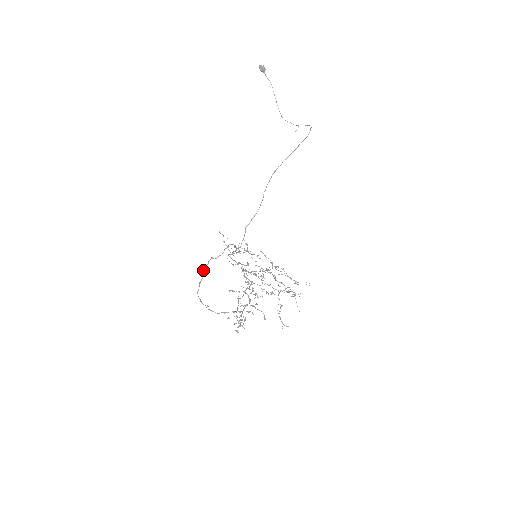
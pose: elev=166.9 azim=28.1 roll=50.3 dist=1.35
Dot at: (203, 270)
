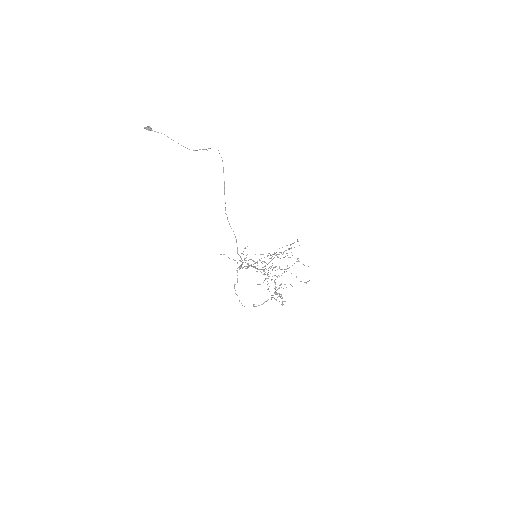
Dot at: occluded
